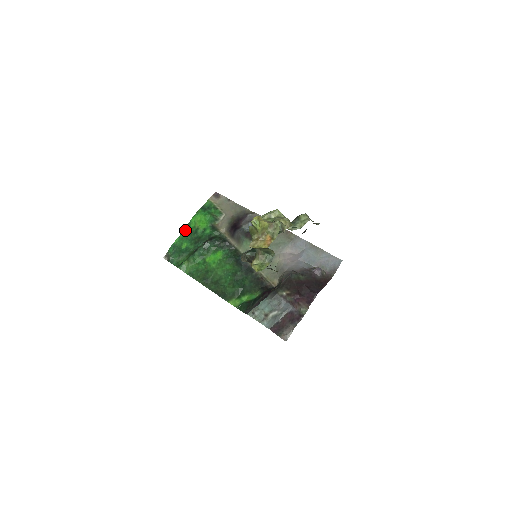
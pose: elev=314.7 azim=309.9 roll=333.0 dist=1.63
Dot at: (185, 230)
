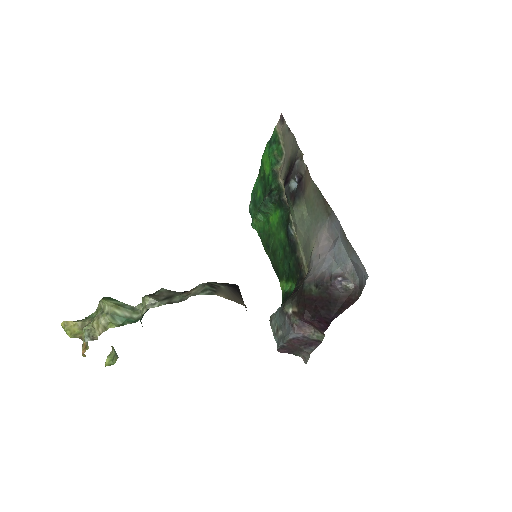
Dot at: (259, 172)
